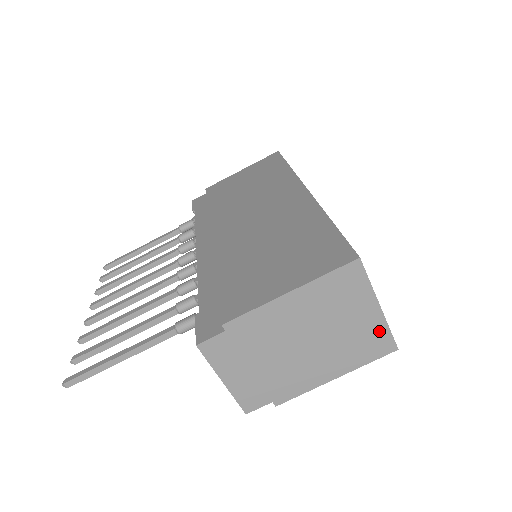
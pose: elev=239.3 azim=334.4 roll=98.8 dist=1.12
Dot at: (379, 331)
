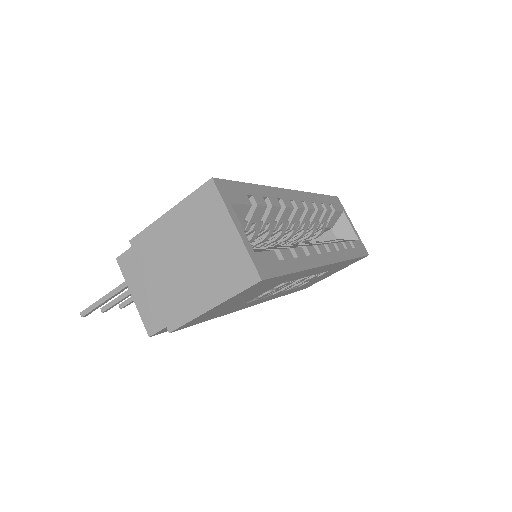
Dot at: (240, 256)
